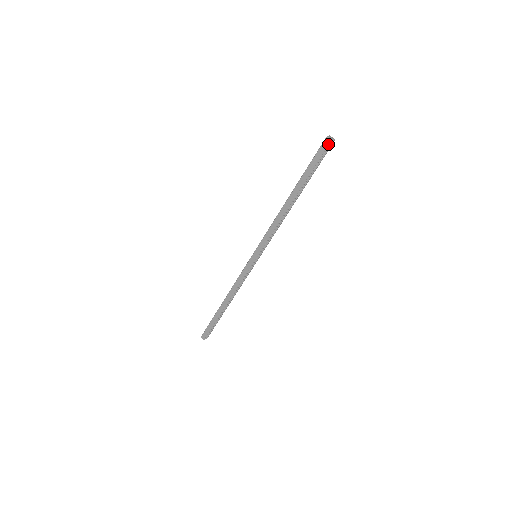
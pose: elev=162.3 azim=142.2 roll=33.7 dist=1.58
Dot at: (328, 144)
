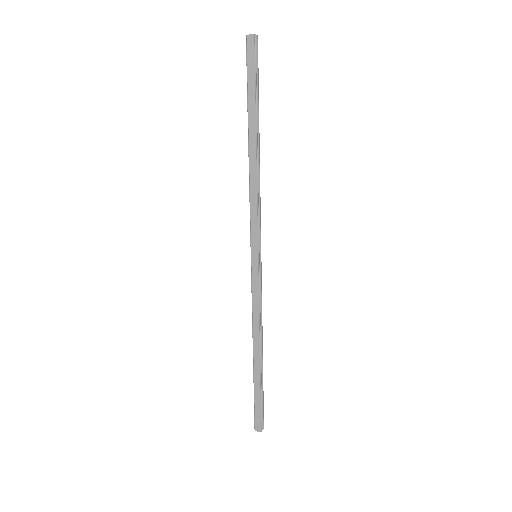
Dot at: (253, 42)
